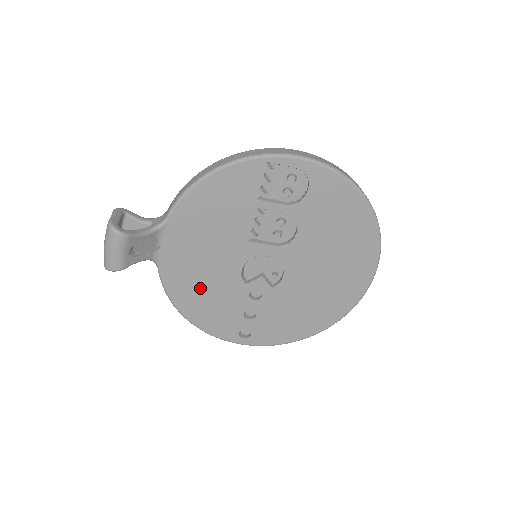
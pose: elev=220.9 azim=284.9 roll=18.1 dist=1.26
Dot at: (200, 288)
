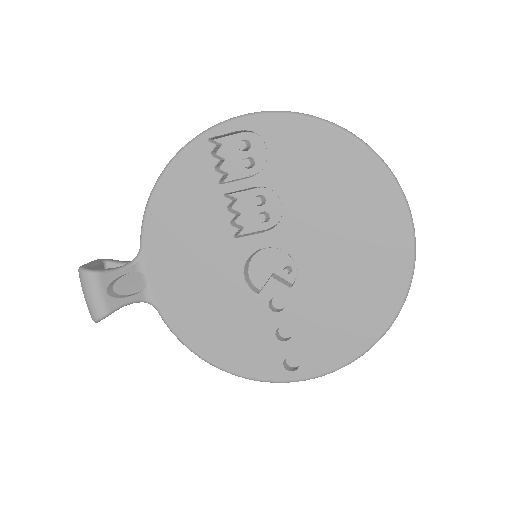
Dot at: (210, 318)
